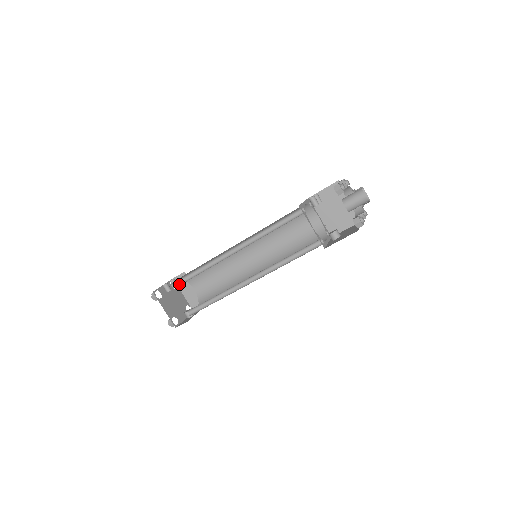
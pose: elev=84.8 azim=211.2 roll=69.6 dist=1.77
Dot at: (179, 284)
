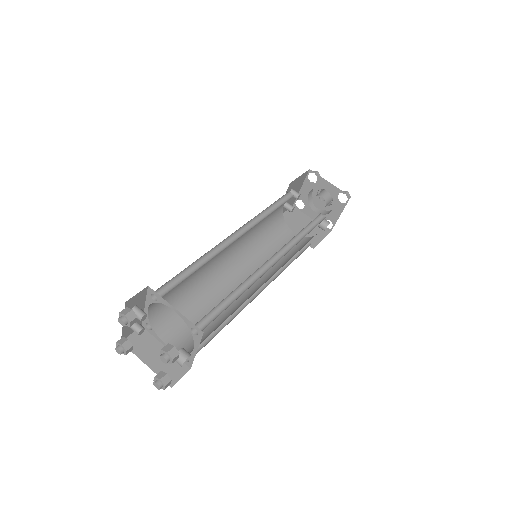
Dot at: (166, 292)
